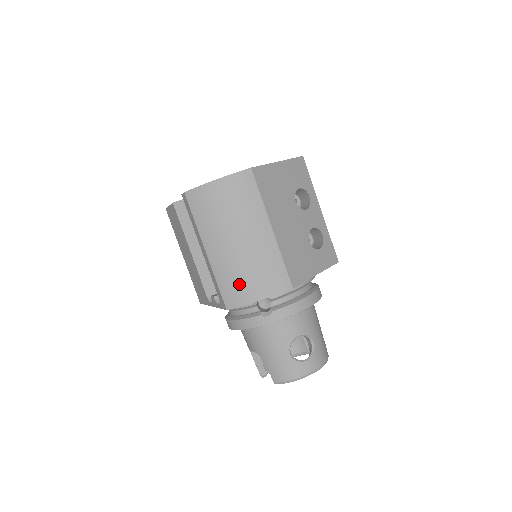
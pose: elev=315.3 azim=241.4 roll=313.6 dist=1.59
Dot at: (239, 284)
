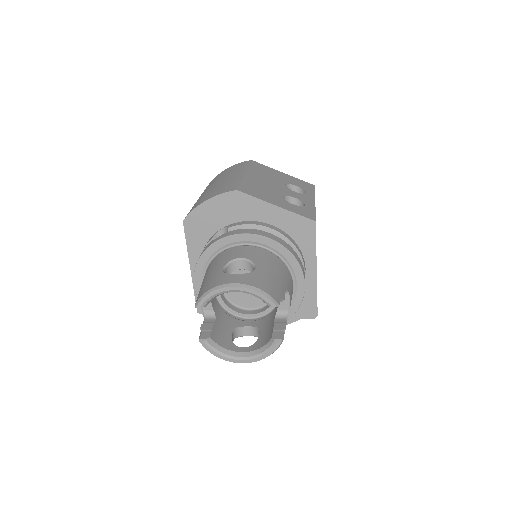
Dot at: (201, 200)
